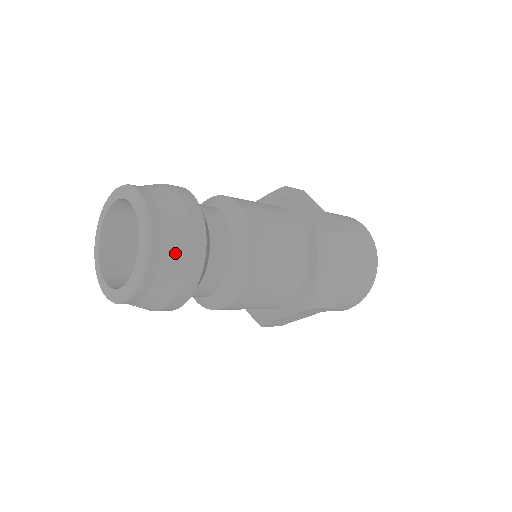
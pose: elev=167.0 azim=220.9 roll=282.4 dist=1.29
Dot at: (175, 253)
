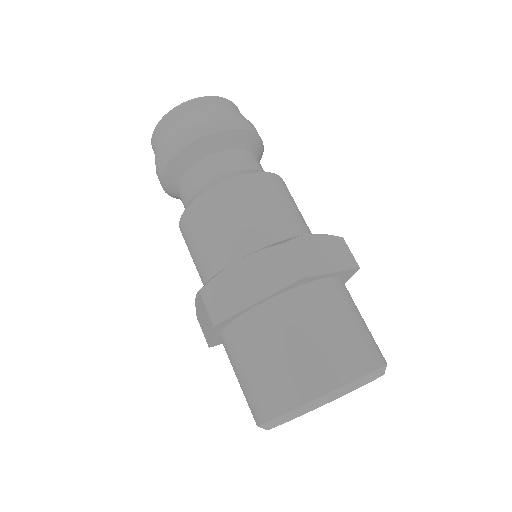
Dot at: (182, 123)
